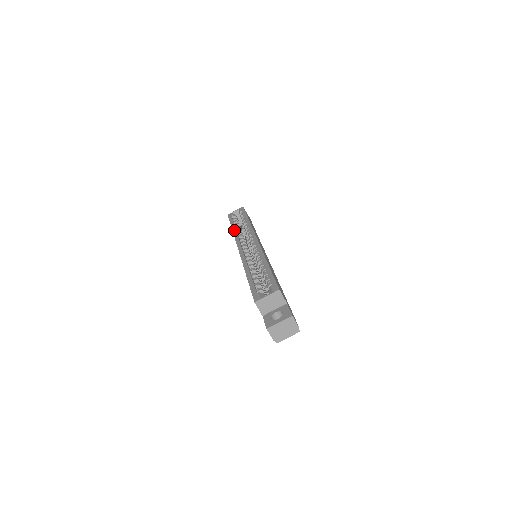
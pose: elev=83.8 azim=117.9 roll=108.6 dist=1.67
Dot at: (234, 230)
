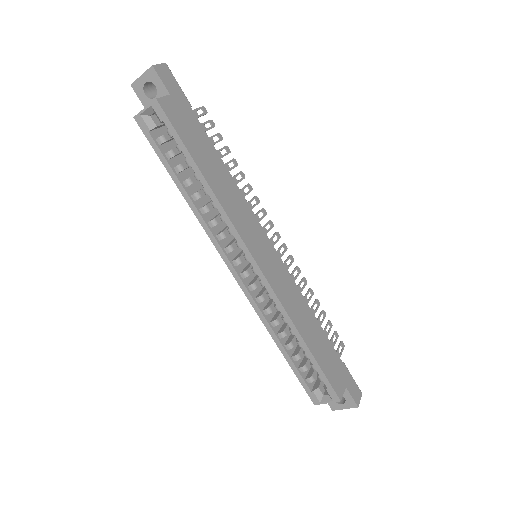
Dot at: (191, 205)
